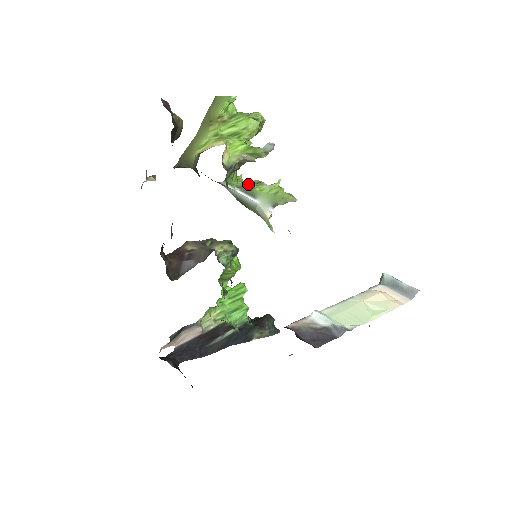
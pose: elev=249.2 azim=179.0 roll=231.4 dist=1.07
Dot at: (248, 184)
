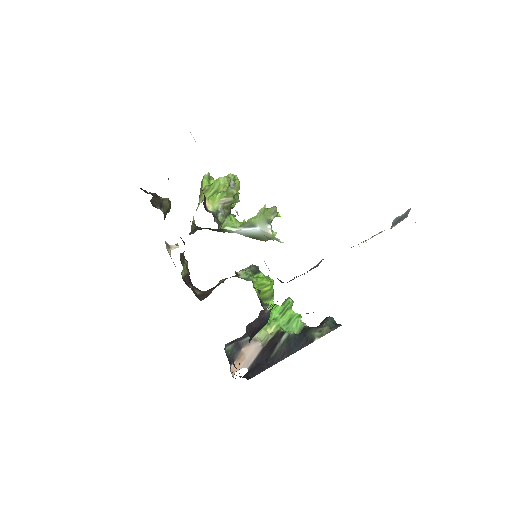
Dot at: (247, 221)
